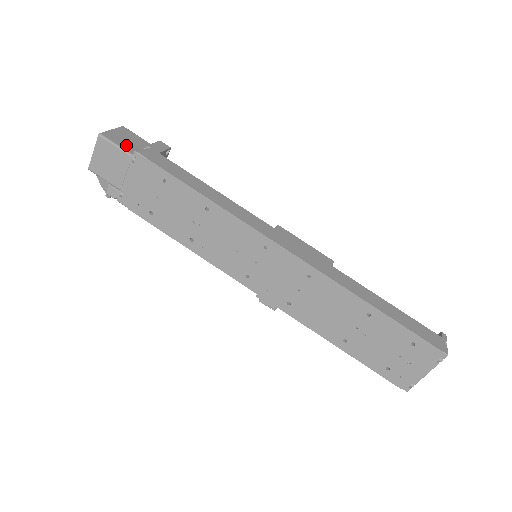
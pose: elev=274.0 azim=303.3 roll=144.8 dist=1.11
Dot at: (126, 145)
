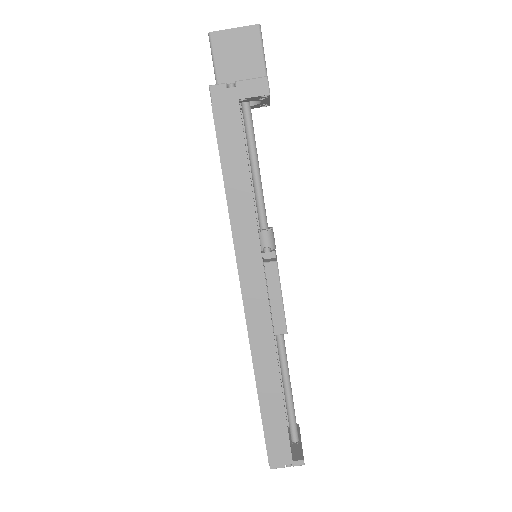
Dot at: (225, 63)
